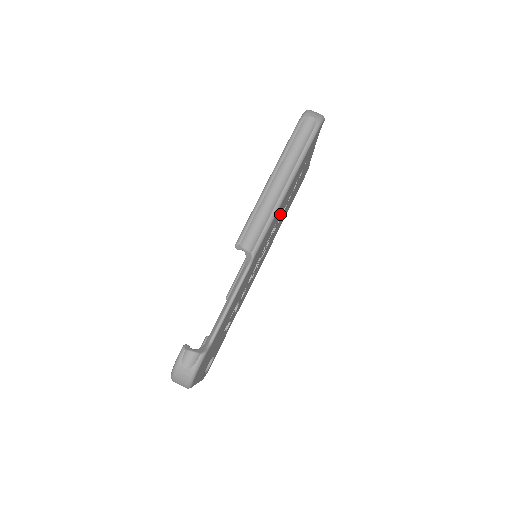
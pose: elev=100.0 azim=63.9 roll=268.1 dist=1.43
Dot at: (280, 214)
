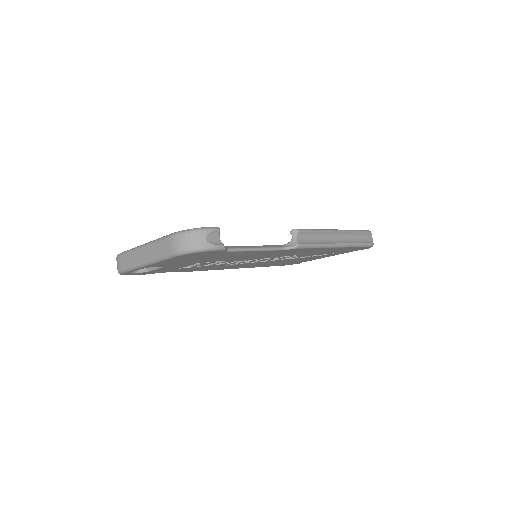
Dot at: (298, 255)
